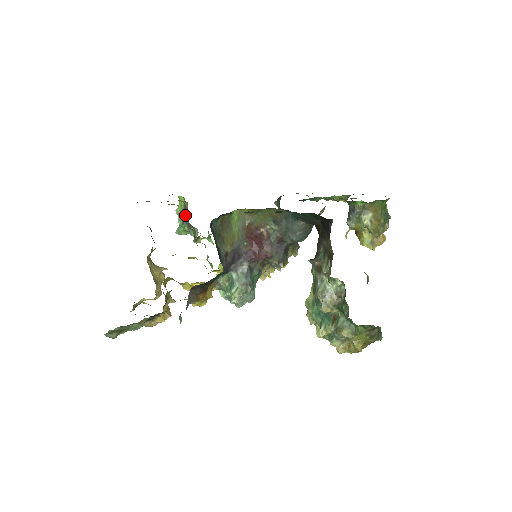
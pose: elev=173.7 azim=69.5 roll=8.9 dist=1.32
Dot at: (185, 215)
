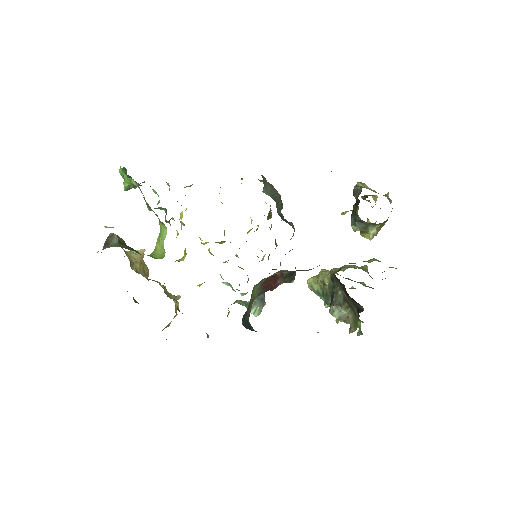
Dot at: (148, 205)
